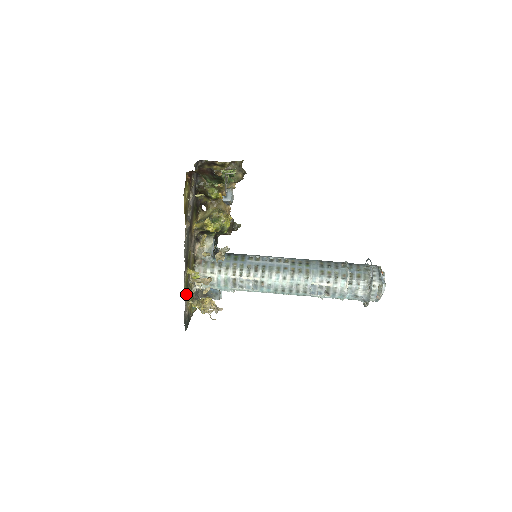
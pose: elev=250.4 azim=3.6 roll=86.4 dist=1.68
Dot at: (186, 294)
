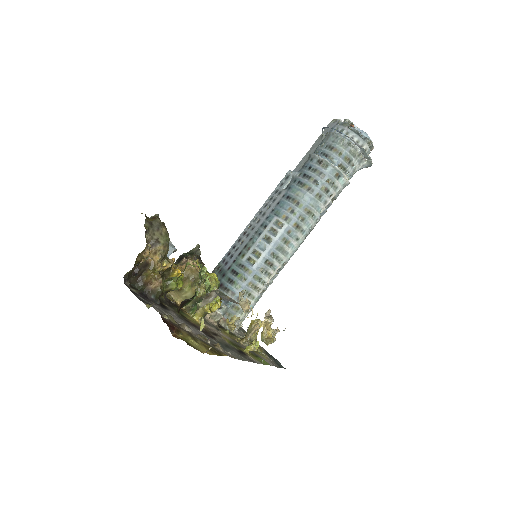
Dot at: occluded
